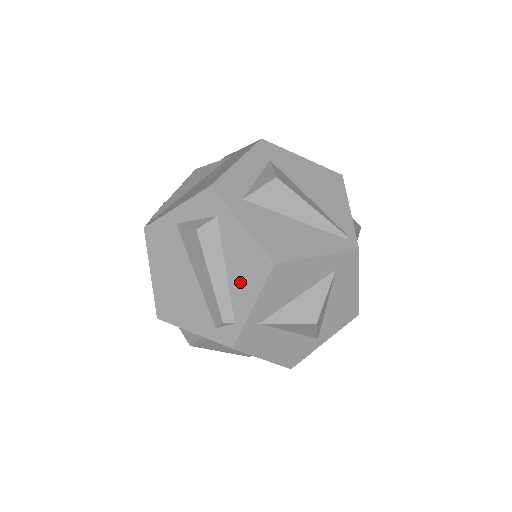
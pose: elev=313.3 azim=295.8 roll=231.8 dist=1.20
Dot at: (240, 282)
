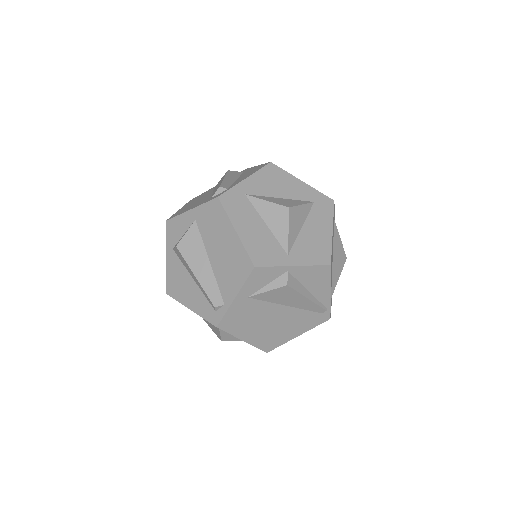
Dot at: (243, 177)
